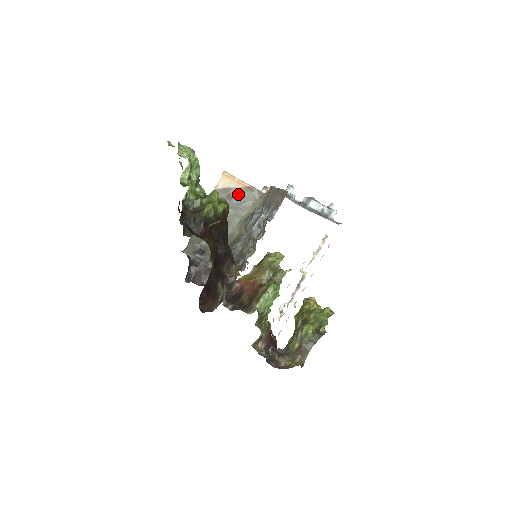
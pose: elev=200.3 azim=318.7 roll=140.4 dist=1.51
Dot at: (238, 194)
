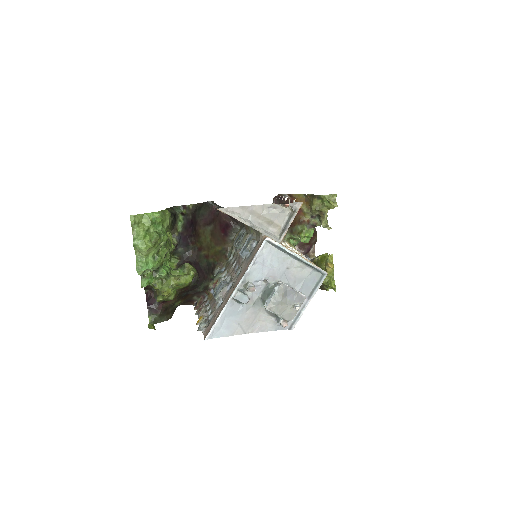
Dot at: occluded
